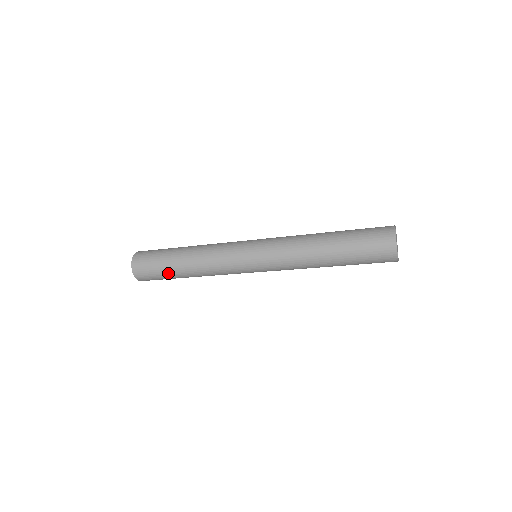
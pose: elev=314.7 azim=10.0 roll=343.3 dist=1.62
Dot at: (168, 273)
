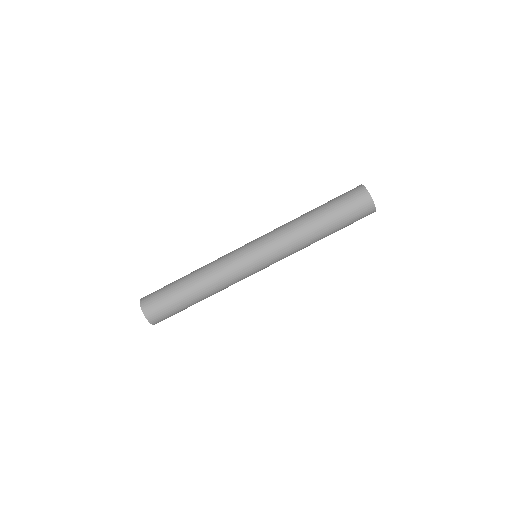
Dot at: occluded
